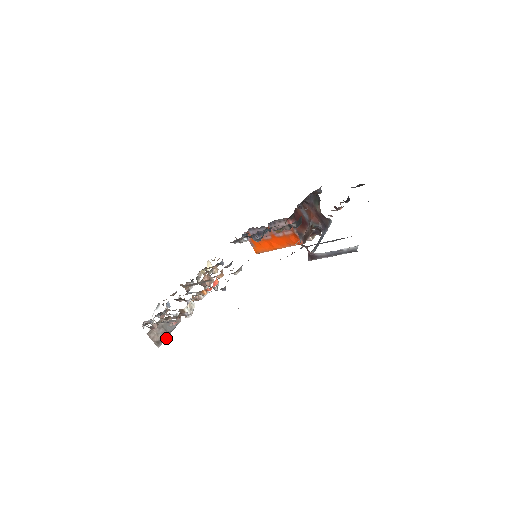
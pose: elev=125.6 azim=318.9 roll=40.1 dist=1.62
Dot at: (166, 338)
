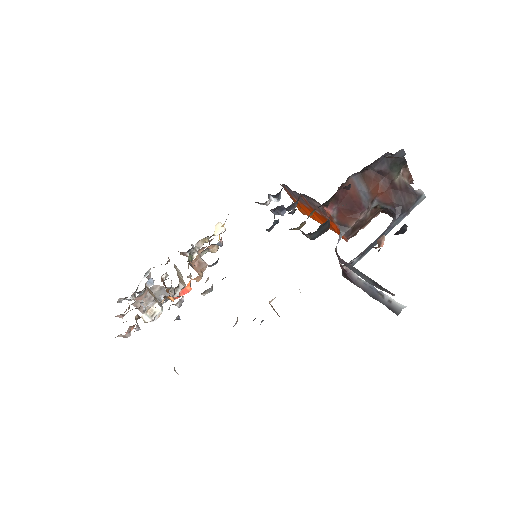
Dot at: occluded
